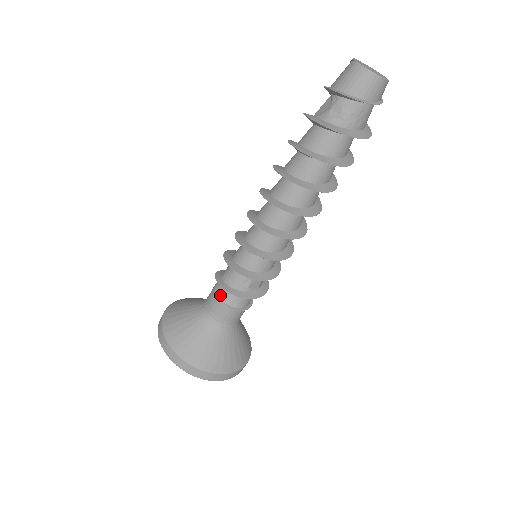
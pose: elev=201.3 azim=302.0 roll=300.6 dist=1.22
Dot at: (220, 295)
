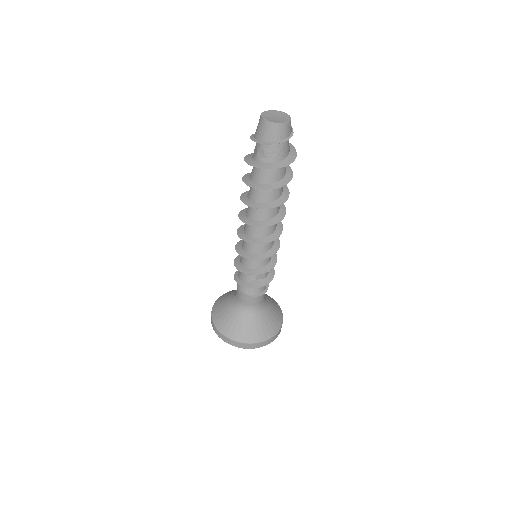
Dot at: (241, 288)
